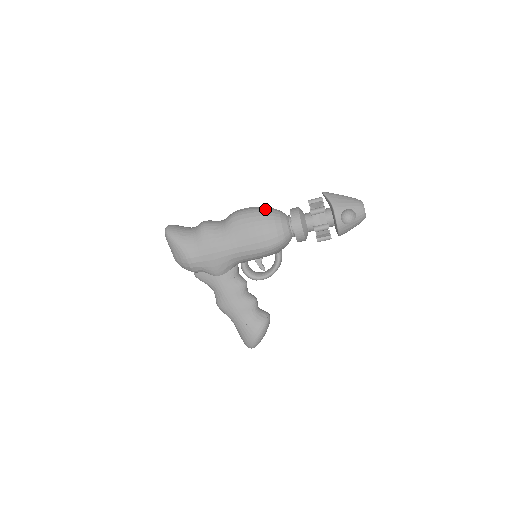
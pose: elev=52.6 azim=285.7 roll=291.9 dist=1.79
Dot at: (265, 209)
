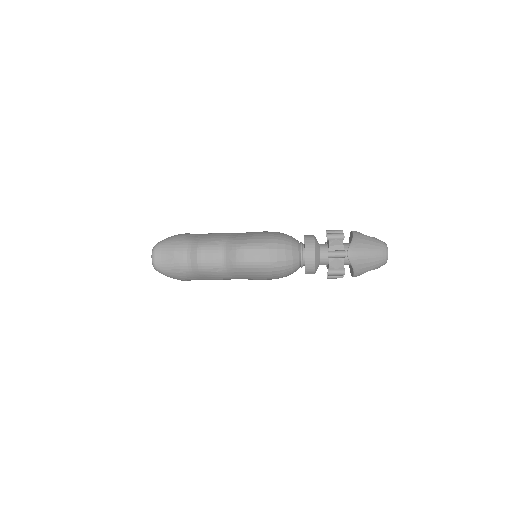
Dot at: (277, 263)
